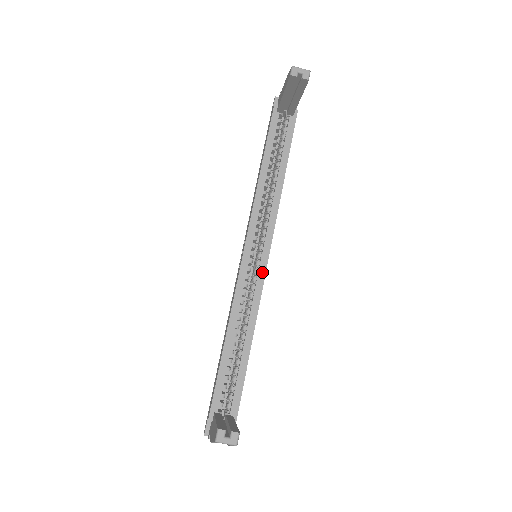
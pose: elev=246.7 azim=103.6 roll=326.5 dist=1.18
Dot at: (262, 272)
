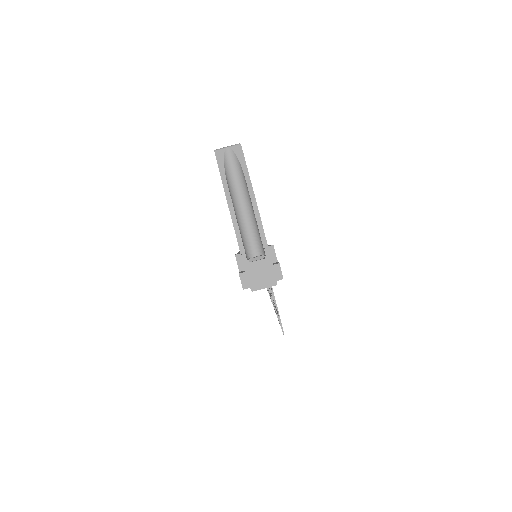
Dot at: occluded
